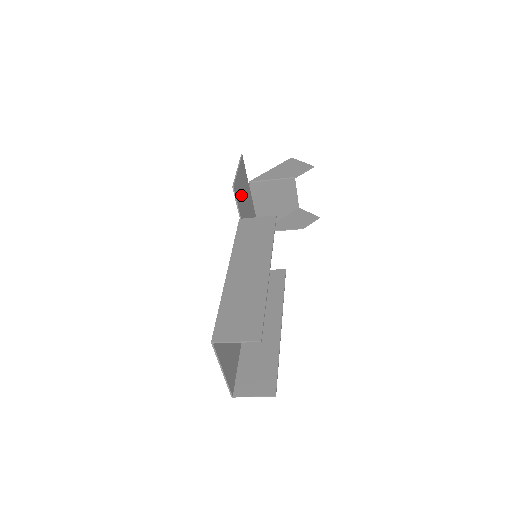
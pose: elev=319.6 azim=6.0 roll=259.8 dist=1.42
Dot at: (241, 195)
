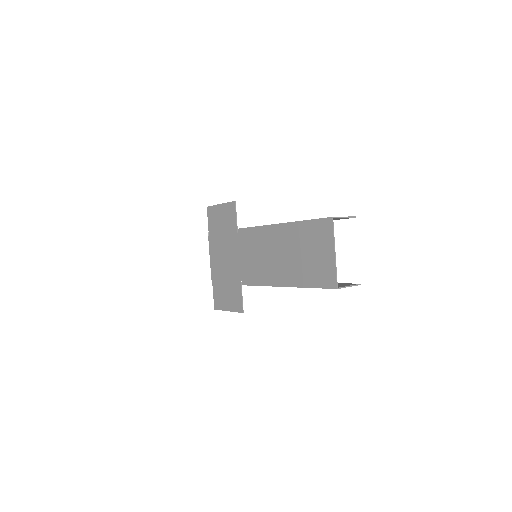
Dot at: (226, 221)
